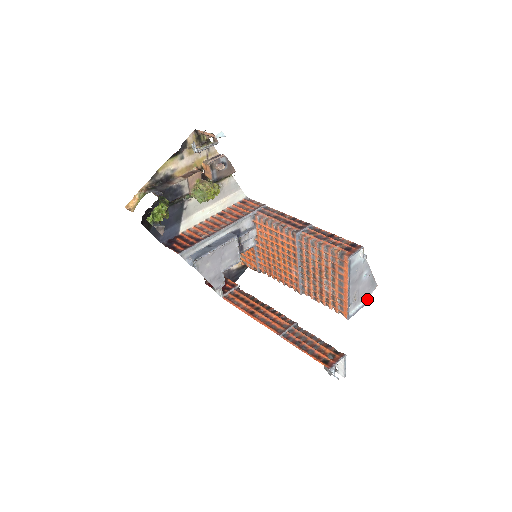
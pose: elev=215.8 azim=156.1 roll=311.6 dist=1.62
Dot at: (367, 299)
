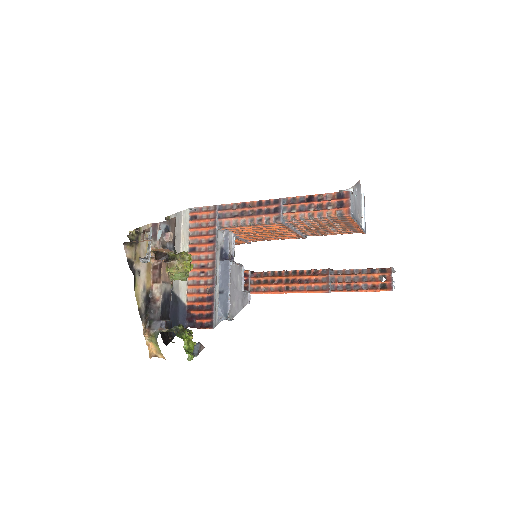
Dot at: (362, 200)
